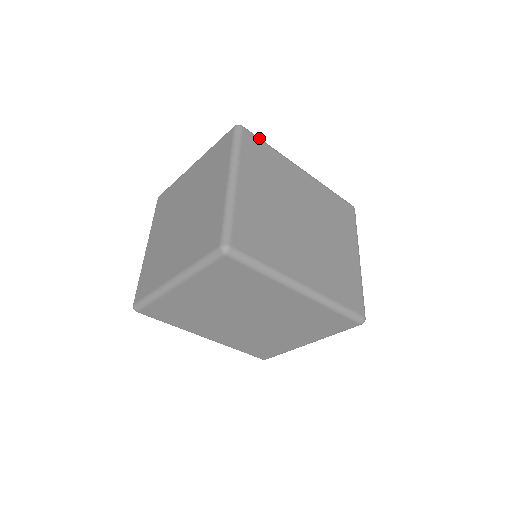
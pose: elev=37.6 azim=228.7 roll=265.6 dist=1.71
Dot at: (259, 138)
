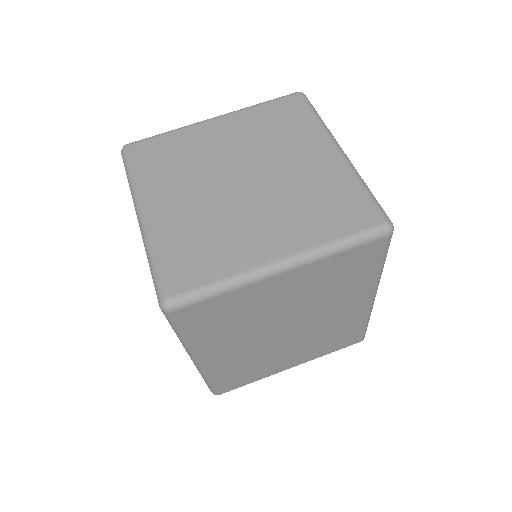
Dot at: occluded
